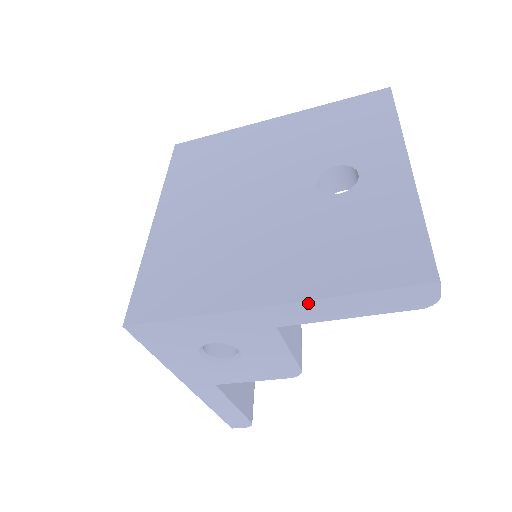
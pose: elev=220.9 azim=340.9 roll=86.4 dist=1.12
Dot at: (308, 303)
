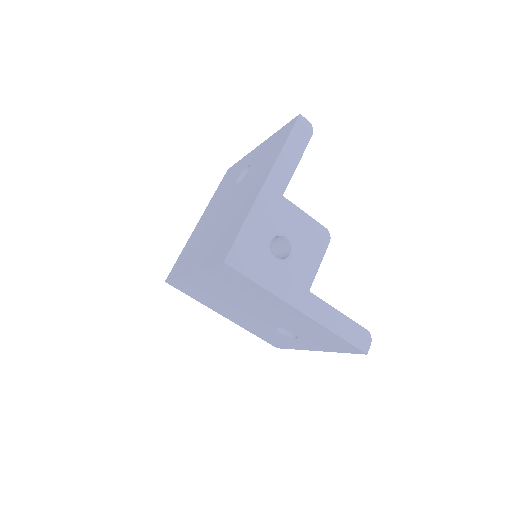
Dot at: (276, 165)
